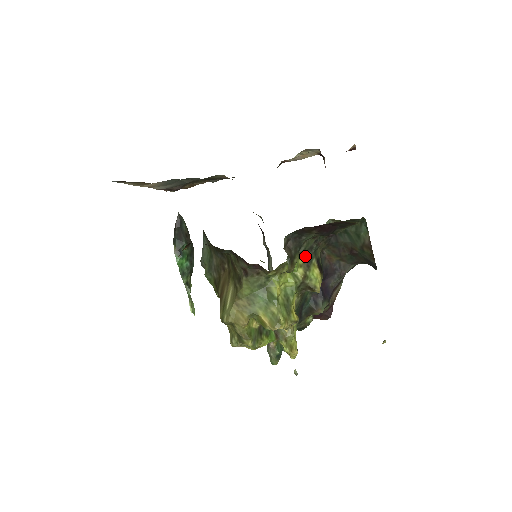
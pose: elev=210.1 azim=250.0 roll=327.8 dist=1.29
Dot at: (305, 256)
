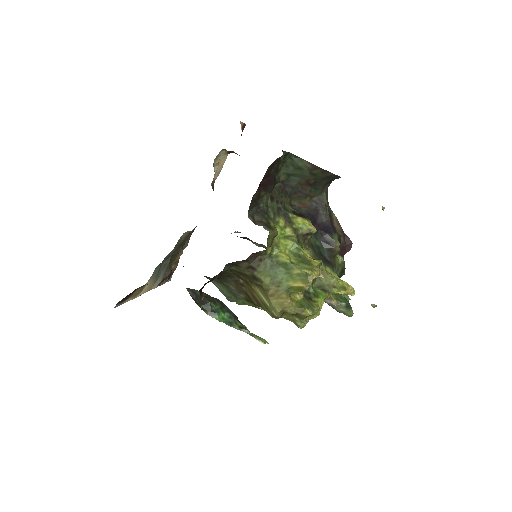
Dot at: (280, 218)
